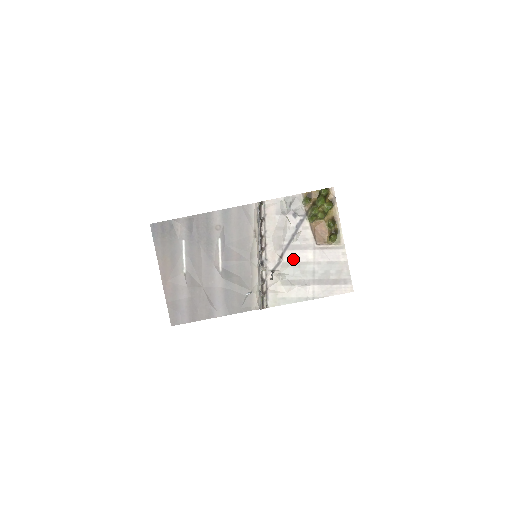
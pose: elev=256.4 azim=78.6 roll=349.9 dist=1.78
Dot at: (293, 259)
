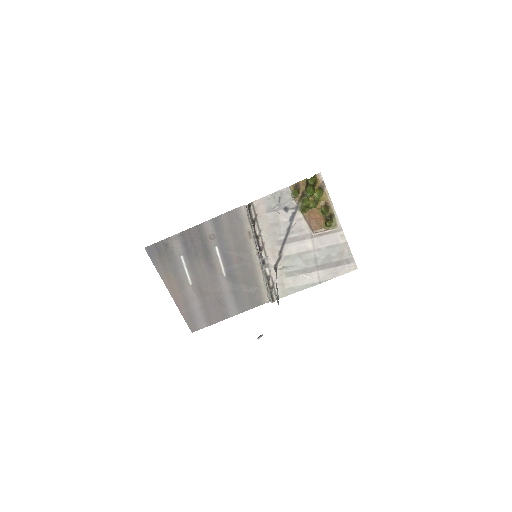
Dot at: (293, 251)
